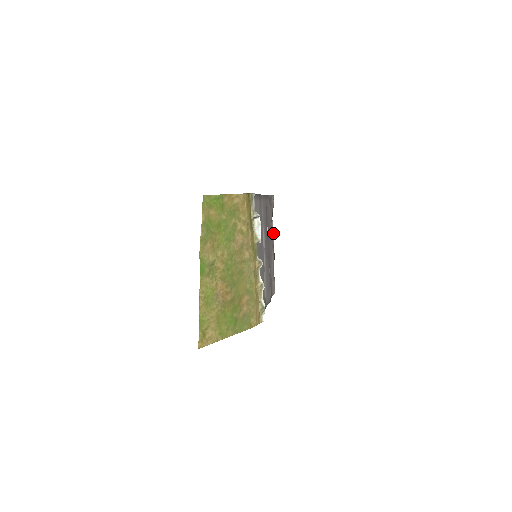
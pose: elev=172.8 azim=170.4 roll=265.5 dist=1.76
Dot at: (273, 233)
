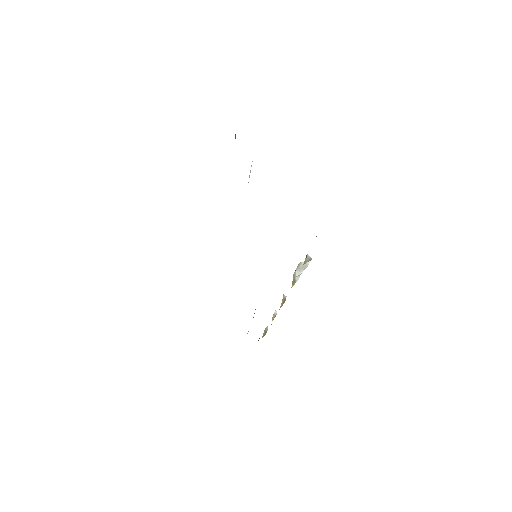
Dot at: occluded
